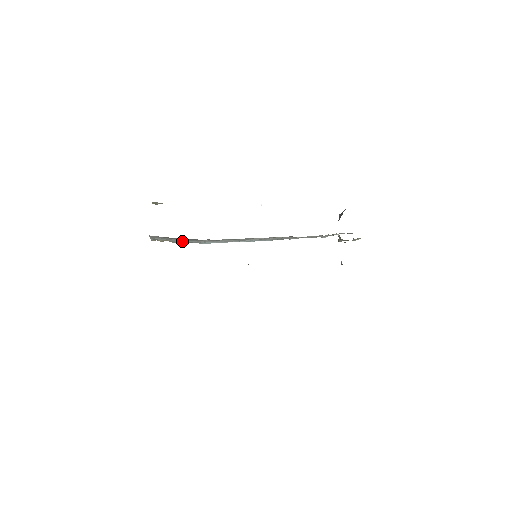
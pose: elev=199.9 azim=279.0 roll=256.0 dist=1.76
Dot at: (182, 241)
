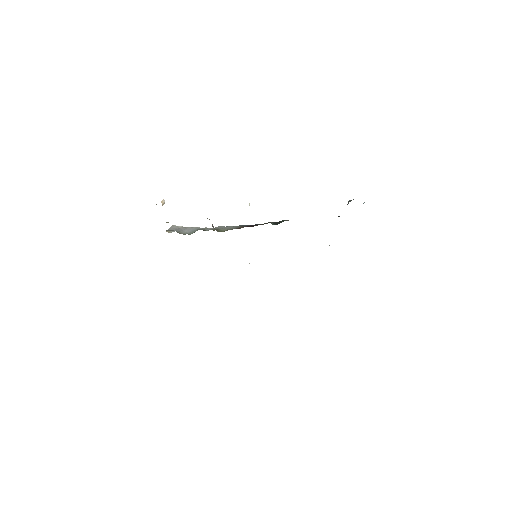
Dot at: occluded
